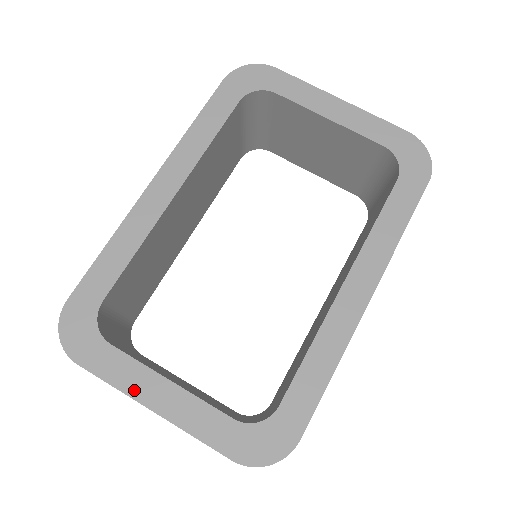
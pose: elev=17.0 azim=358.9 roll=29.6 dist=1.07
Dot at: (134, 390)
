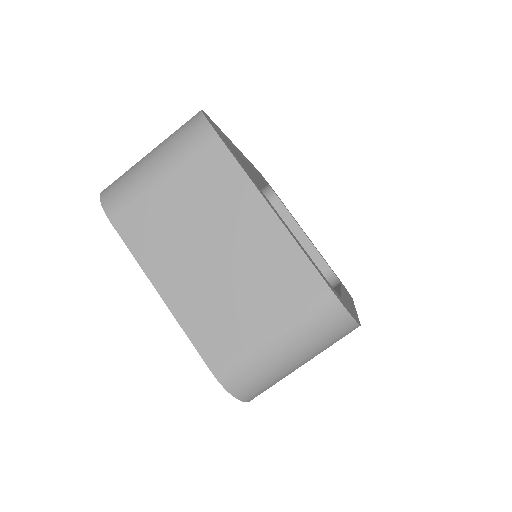
Dot at: (258, 188)
